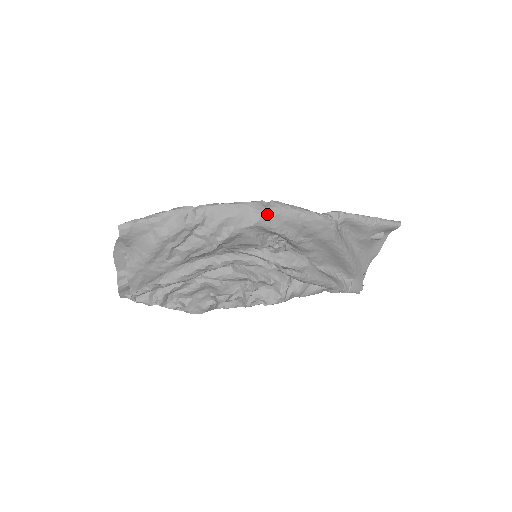
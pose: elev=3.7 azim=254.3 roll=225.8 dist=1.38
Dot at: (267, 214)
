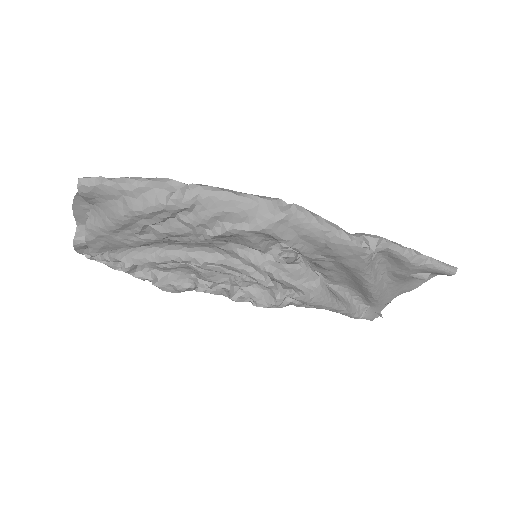
Dot at: (281, 221)
